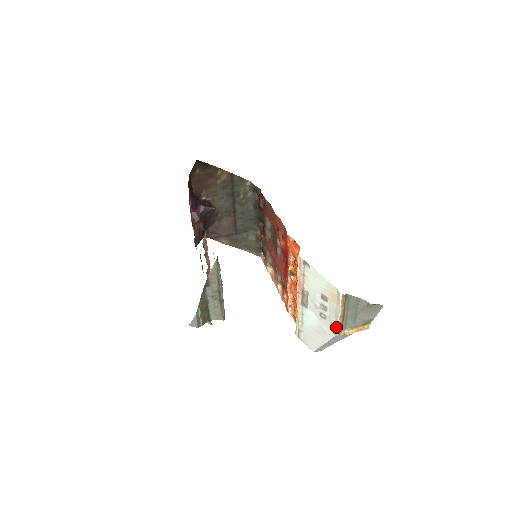
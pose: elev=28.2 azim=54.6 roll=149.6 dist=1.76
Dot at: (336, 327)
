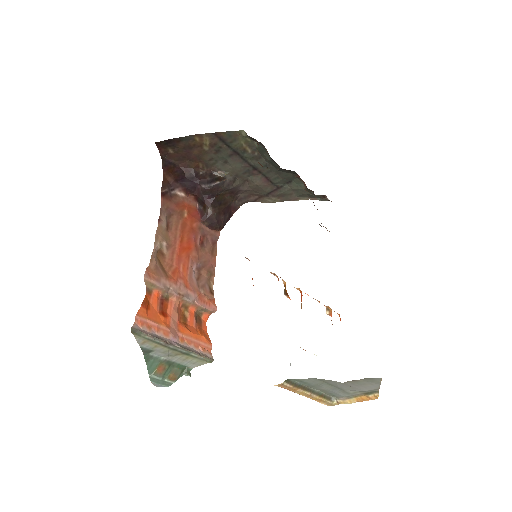
Dot at: occluded
